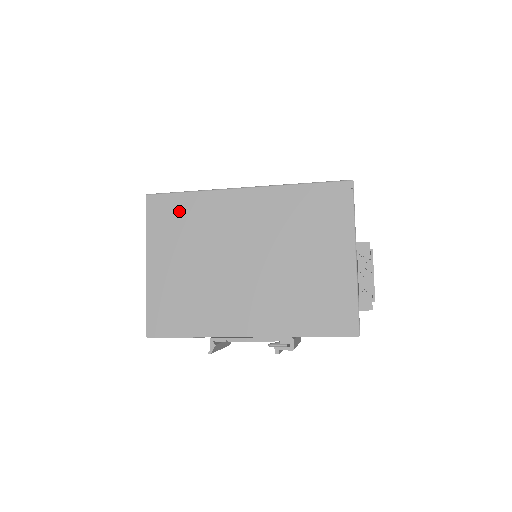
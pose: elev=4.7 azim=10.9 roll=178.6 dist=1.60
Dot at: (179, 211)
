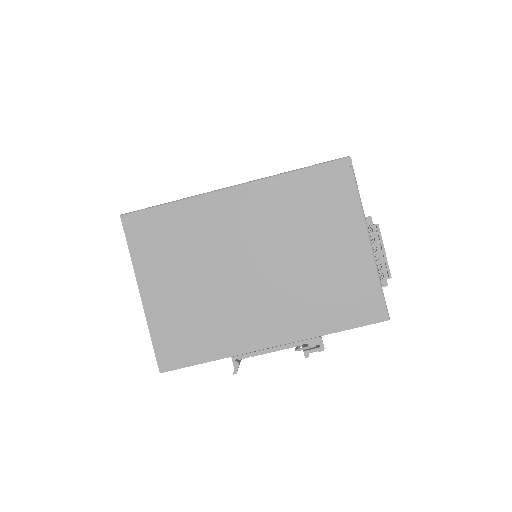
Dot at: (164, 227)
